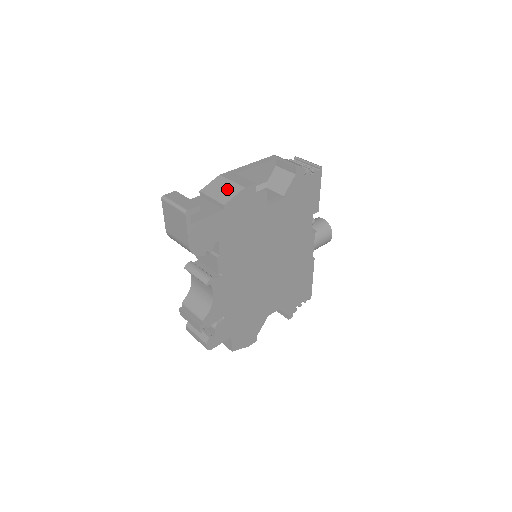
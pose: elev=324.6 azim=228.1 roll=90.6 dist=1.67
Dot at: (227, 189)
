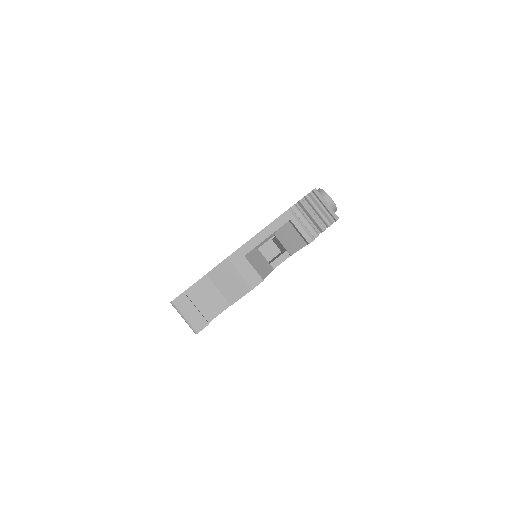
Dot at: (234, 284)
